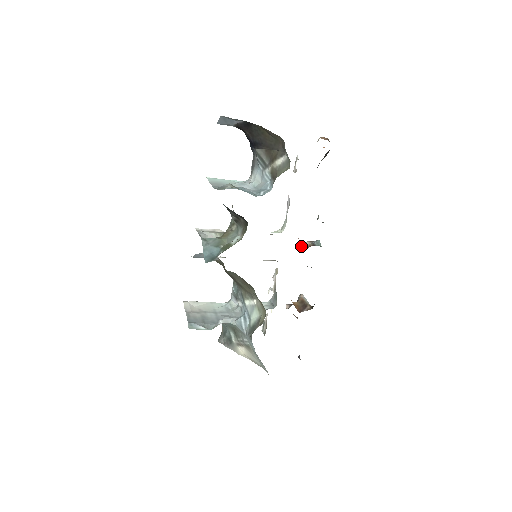
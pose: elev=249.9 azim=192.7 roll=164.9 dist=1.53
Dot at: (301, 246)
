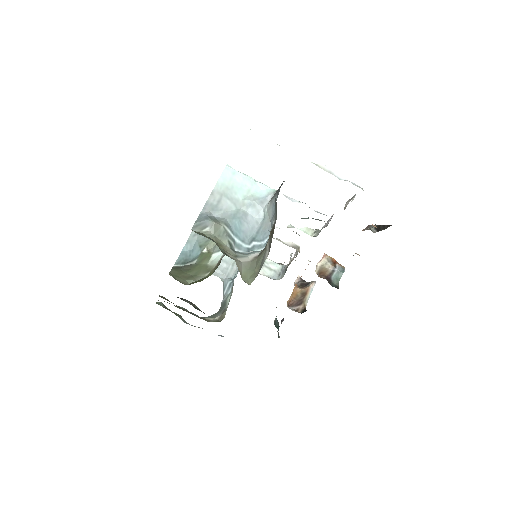
Dot at: (322, 263)
